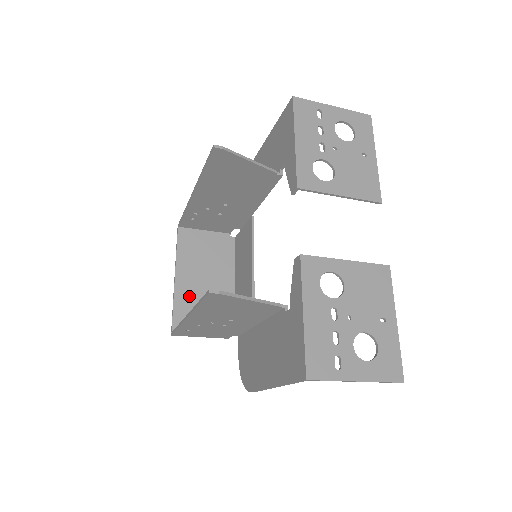
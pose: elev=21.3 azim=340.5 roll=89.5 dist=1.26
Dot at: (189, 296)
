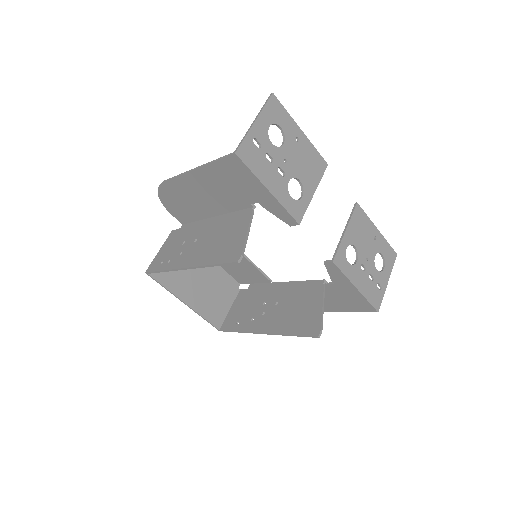
Dot at: (203, 301)
